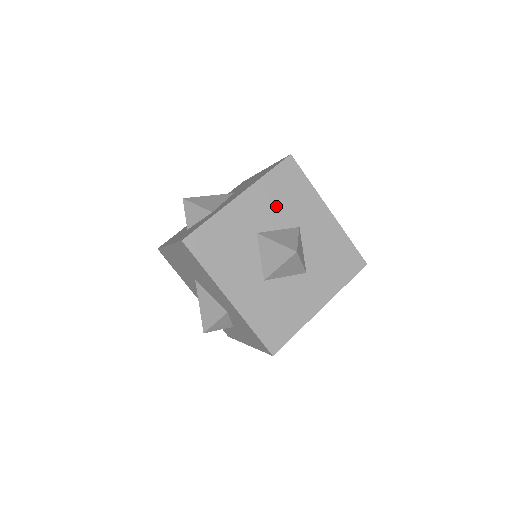
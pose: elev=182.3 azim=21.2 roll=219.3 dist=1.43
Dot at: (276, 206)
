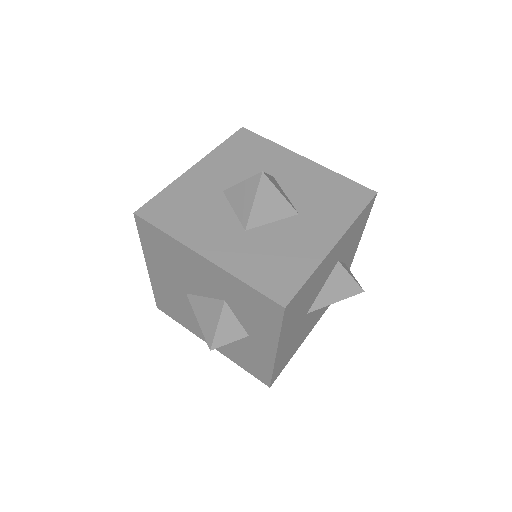
Dot at: (239, 166)
